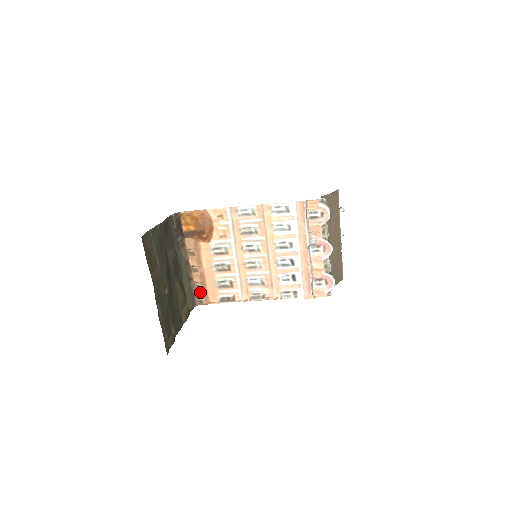
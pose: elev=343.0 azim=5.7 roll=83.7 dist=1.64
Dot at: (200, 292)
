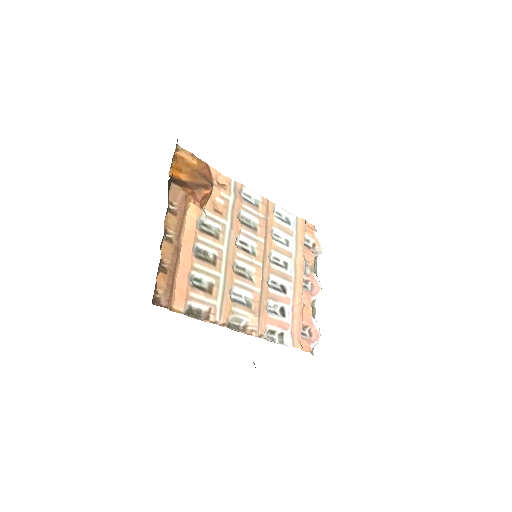
Dot at: (163, 280)
